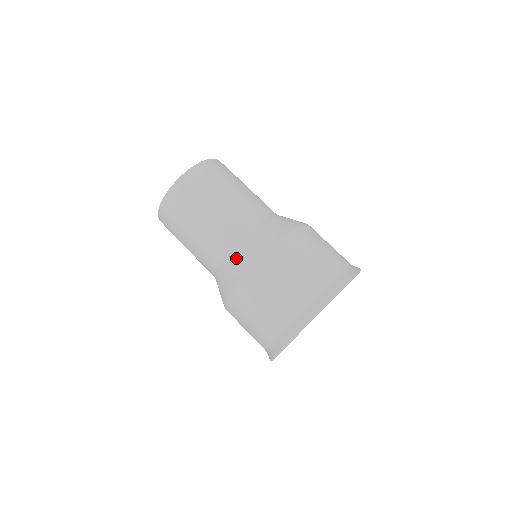
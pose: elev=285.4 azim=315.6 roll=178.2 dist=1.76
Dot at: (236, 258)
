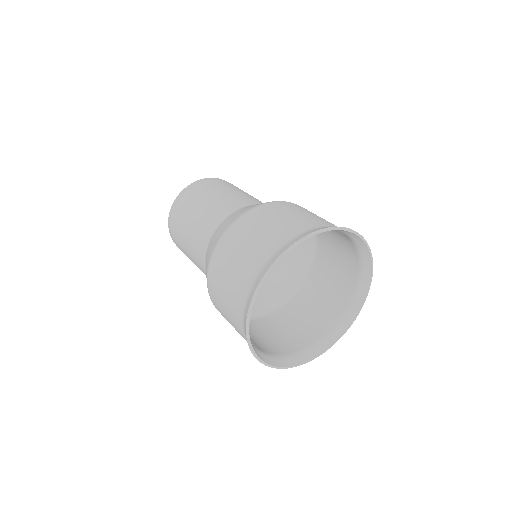
Dot at: (234, 214)
